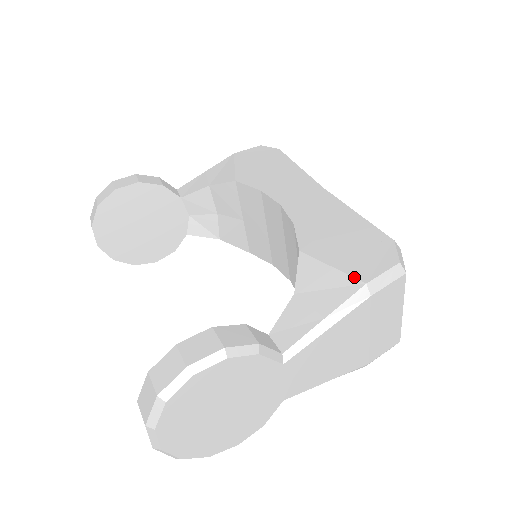
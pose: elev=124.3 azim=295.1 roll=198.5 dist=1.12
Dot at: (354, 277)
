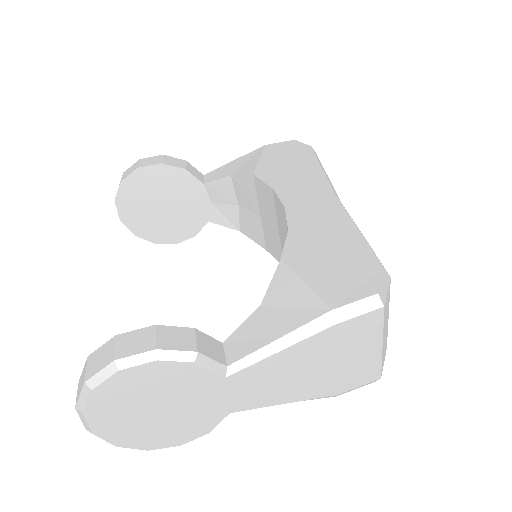
Dot at: (322, 300)
